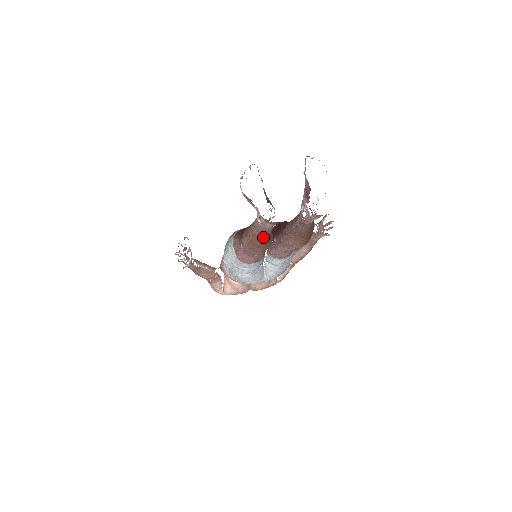
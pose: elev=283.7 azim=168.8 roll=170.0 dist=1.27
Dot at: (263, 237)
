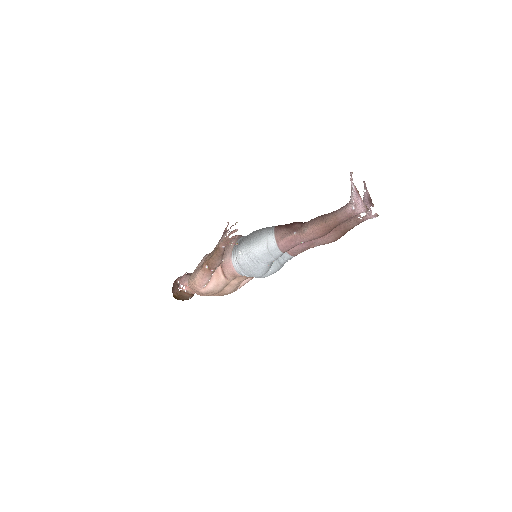
Dot at: (341, 222)
